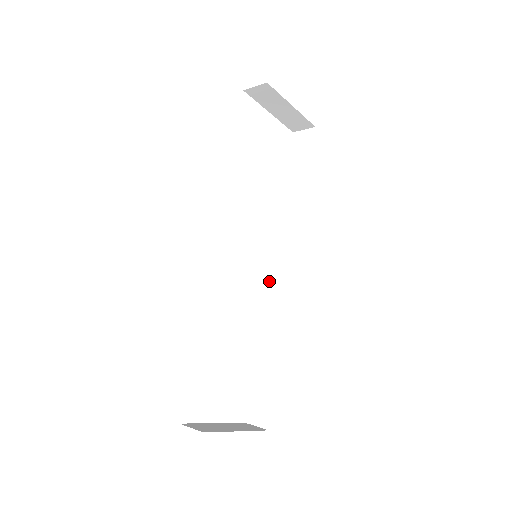
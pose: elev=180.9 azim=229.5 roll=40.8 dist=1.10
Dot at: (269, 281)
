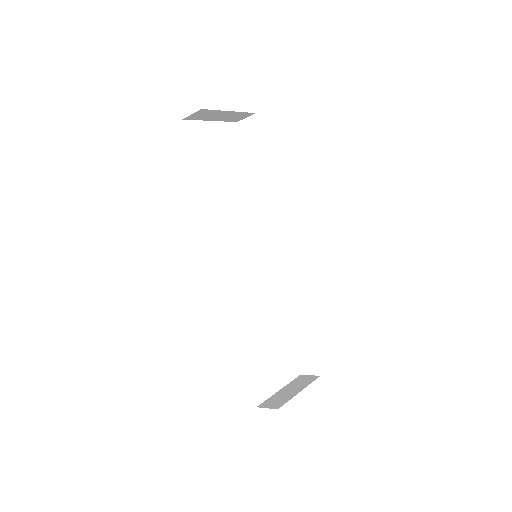
Dot at: (272, 263)
